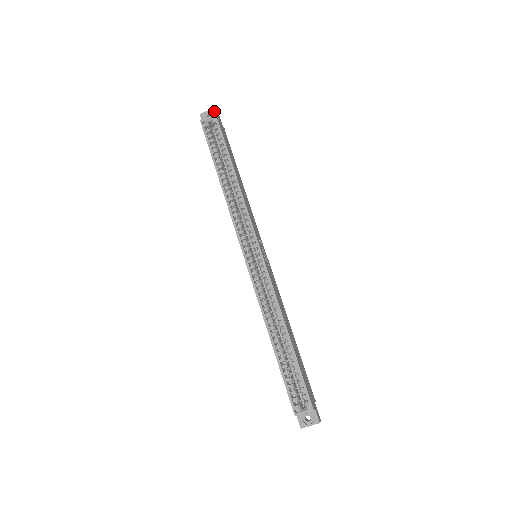
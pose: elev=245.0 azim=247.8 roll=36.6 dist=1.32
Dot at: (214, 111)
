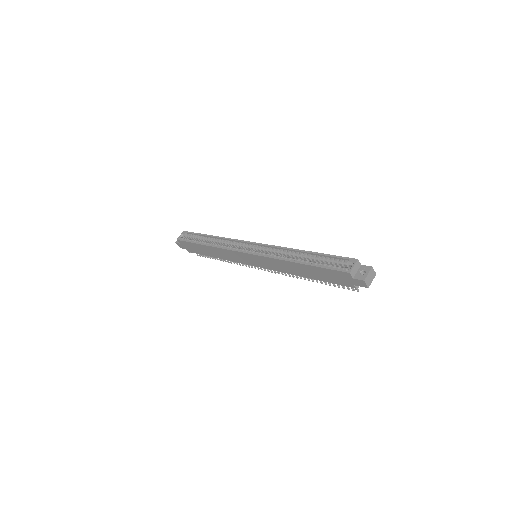
Dot at: occluded
